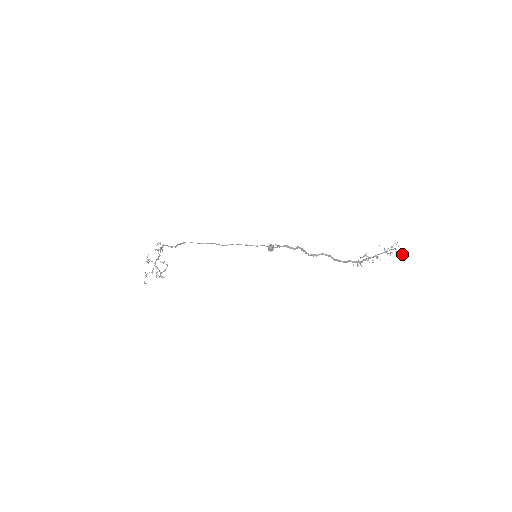
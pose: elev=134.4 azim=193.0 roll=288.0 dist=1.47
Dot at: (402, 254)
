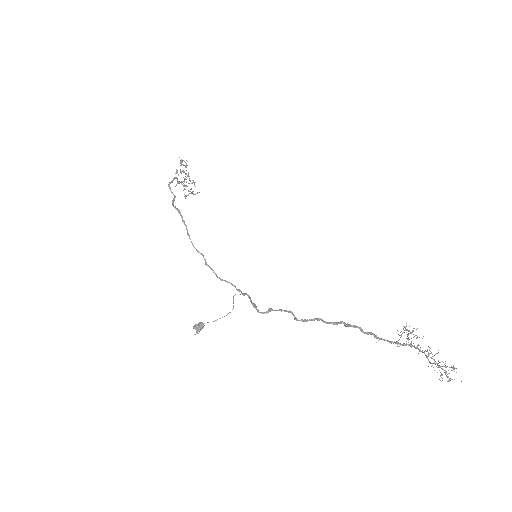
Dot at: occluded
